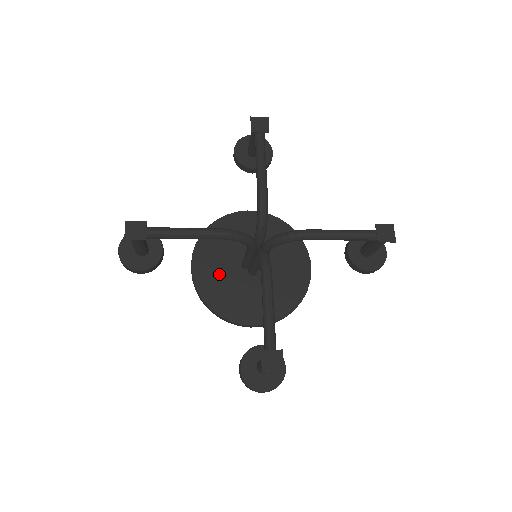
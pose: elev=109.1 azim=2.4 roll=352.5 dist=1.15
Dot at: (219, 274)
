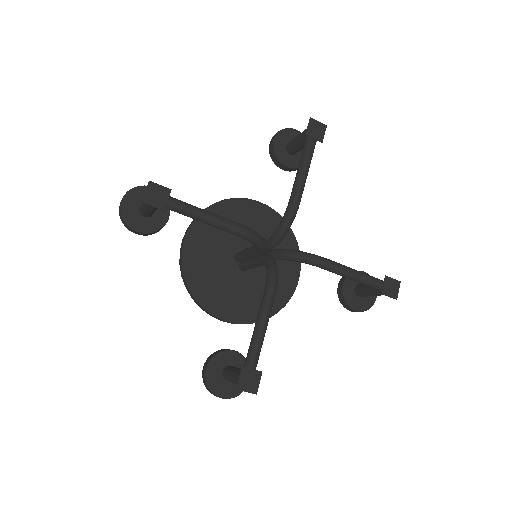
Dot at: (210, 257)
